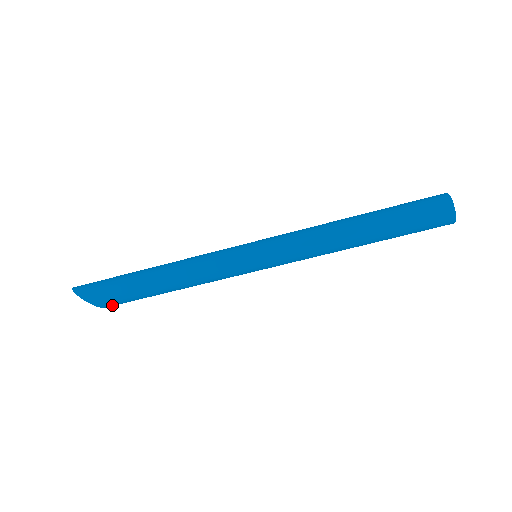
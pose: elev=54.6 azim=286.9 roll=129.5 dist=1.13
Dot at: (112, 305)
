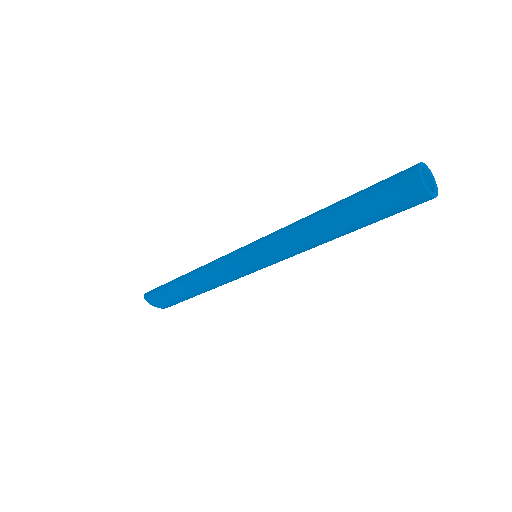
Dot at: (169, 306)
